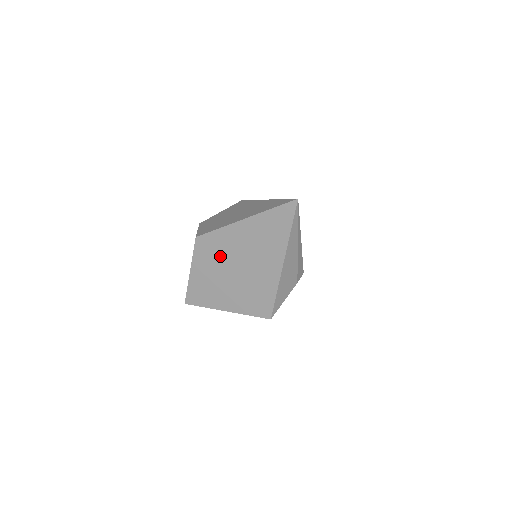
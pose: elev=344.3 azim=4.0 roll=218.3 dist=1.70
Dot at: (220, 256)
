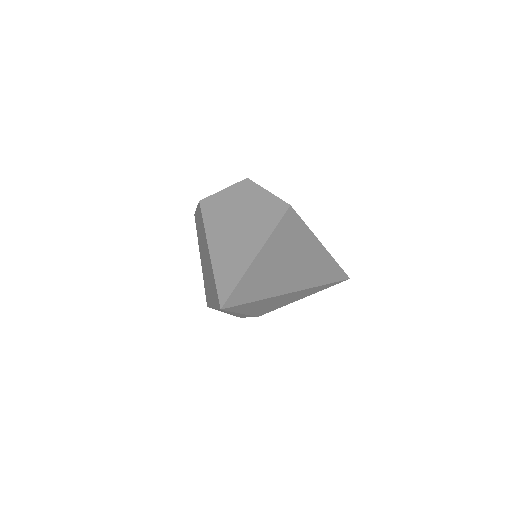
Dot at: (202, 235)
